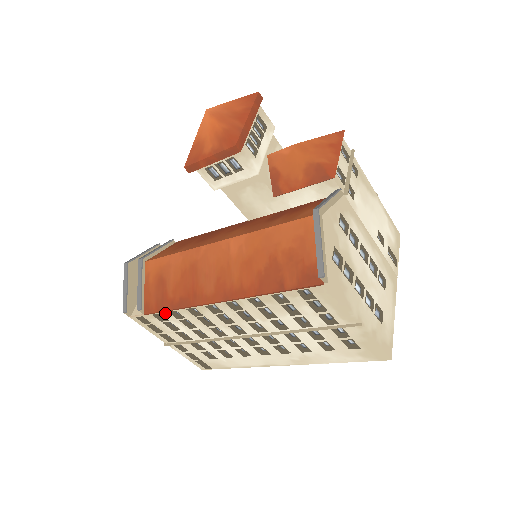
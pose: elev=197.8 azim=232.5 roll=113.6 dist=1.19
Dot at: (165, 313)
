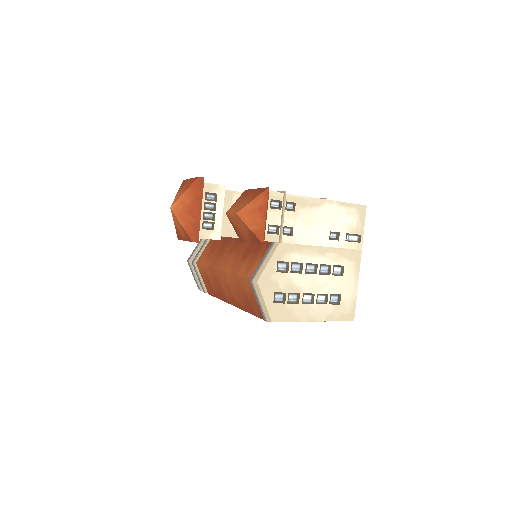
Dot at: occluded
